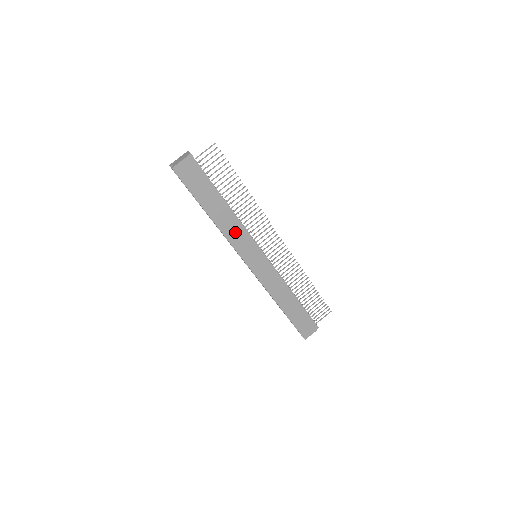
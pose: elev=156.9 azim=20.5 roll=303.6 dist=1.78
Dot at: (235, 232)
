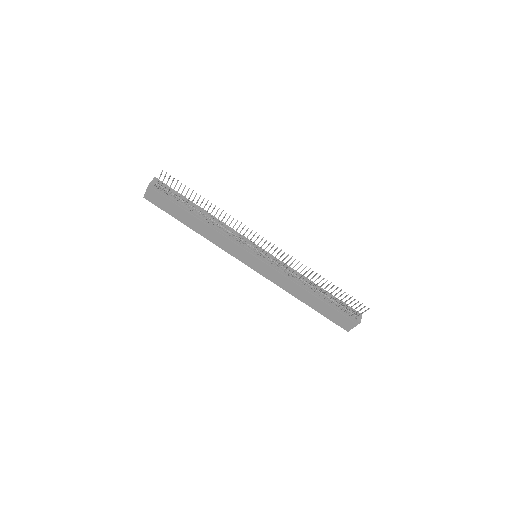
Dot at: (220, 239)
